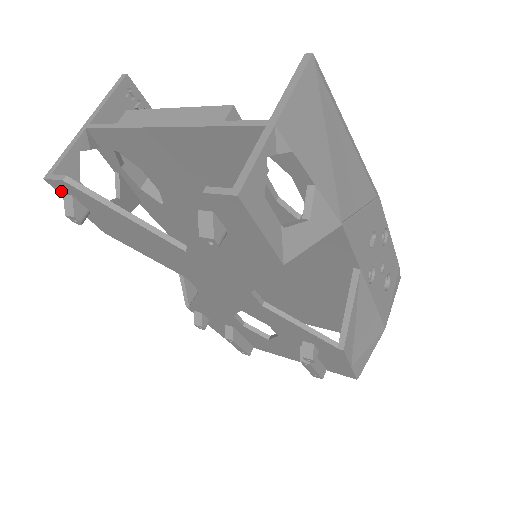
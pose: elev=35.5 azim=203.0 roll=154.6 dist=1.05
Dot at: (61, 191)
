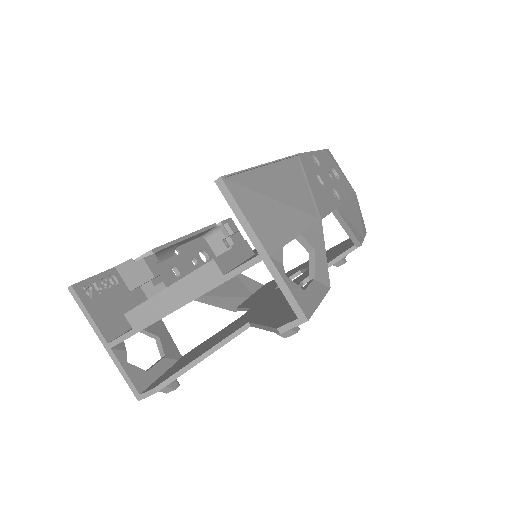
Dot at: occluded
